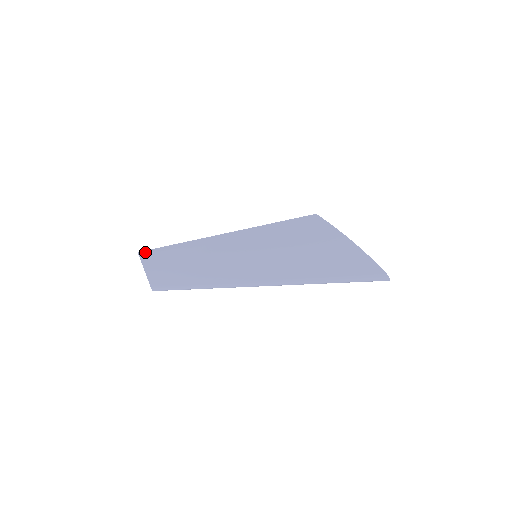
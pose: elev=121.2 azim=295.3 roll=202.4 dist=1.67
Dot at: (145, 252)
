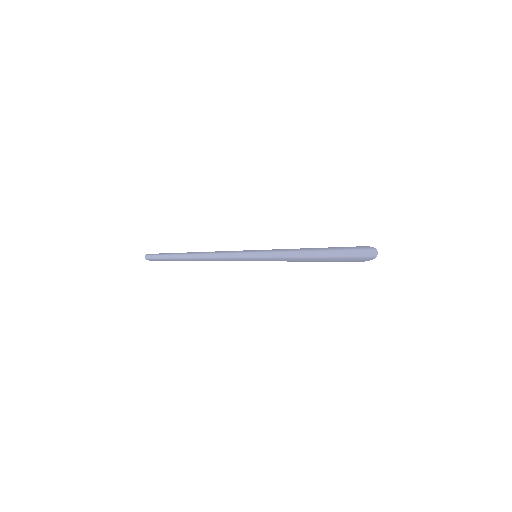
Dot at: occluded
